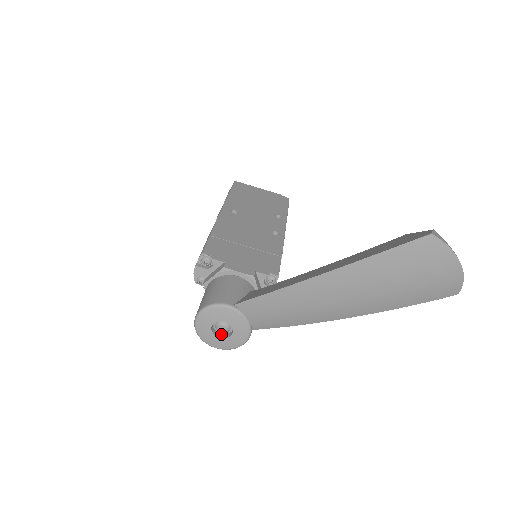
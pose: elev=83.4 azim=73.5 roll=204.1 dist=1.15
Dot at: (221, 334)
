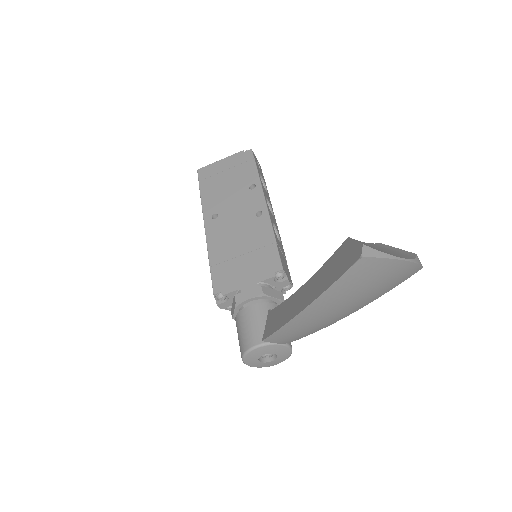
Dot at: (270, 357)
